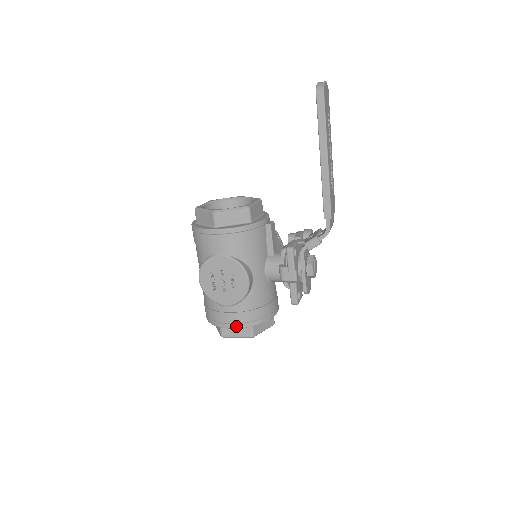
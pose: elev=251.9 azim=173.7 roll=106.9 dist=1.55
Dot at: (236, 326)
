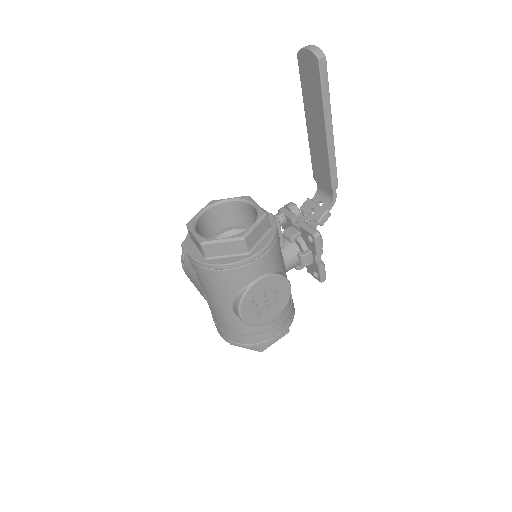
Dot at: (282, 334)
